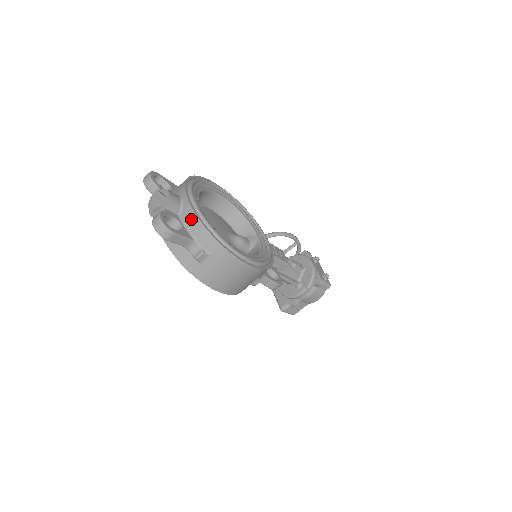
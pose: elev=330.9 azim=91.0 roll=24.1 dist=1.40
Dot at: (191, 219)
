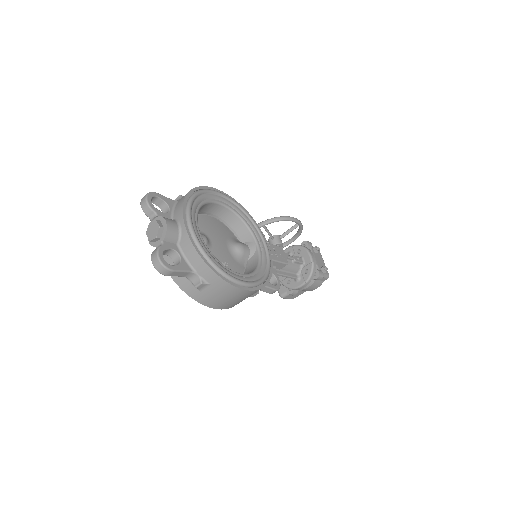
Dot at: (189, 250)
